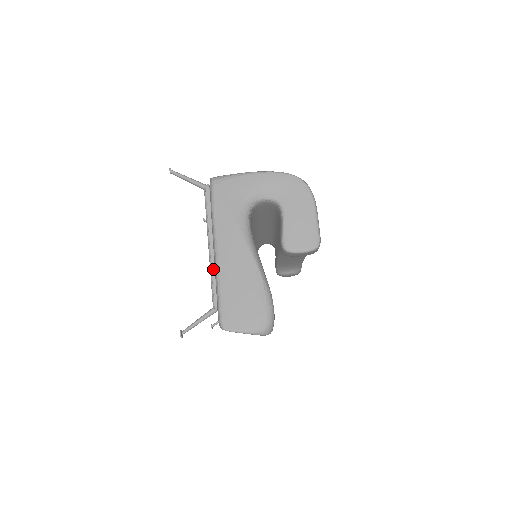
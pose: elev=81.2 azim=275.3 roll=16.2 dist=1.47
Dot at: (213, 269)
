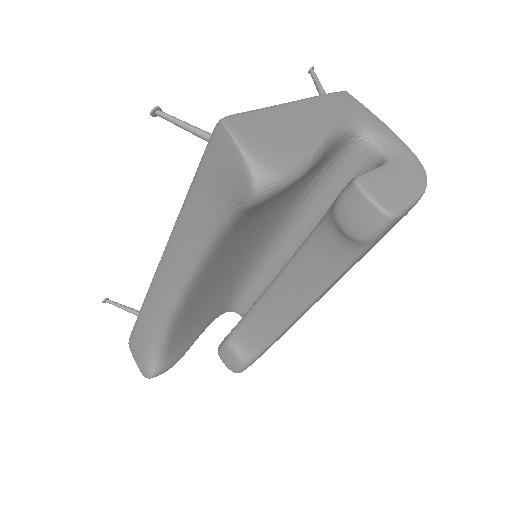
Dot at: occluded
